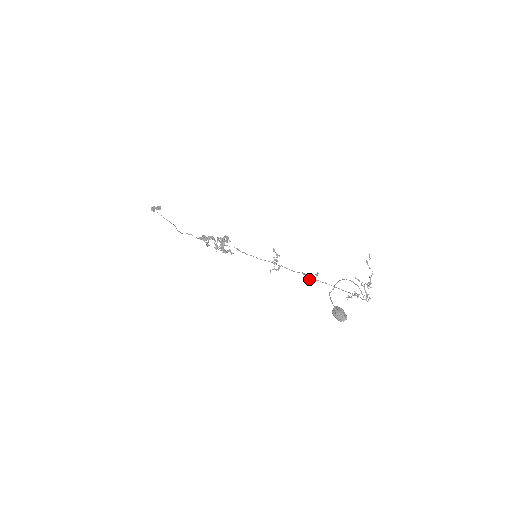
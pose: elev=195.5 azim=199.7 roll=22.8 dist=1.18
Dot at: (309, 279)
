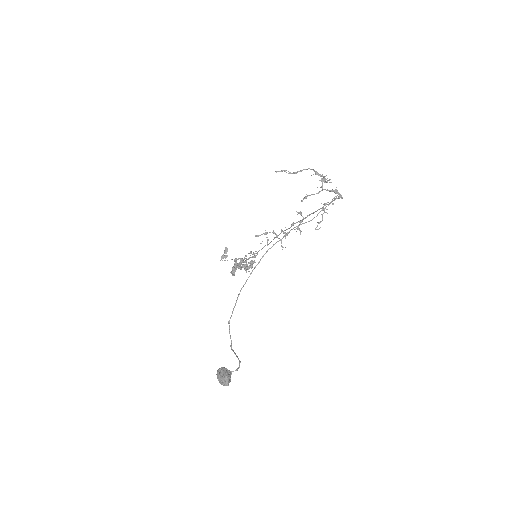
Dot at: occluded
